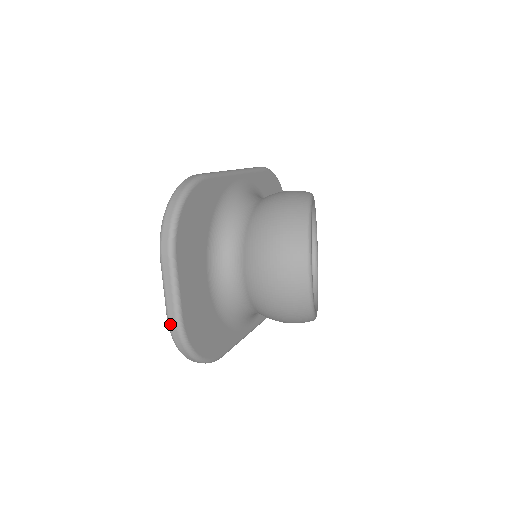
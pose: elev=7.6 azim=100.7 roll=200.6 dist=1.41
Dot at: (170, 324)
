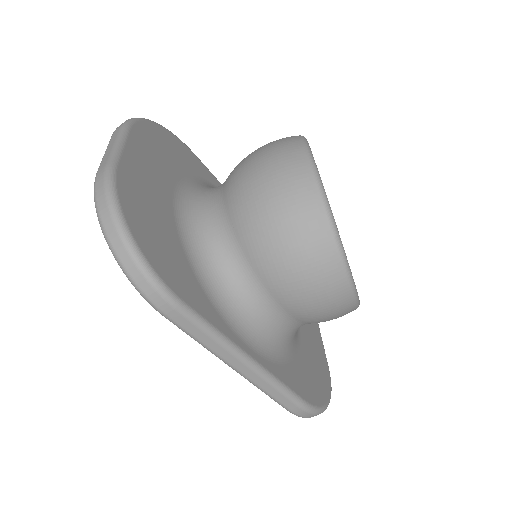
Dot at: (97, 175)
